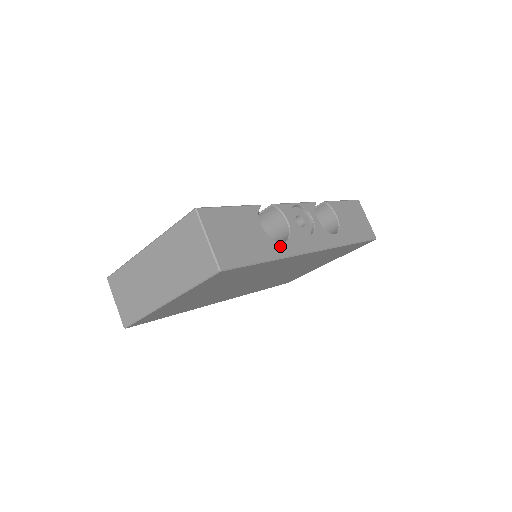
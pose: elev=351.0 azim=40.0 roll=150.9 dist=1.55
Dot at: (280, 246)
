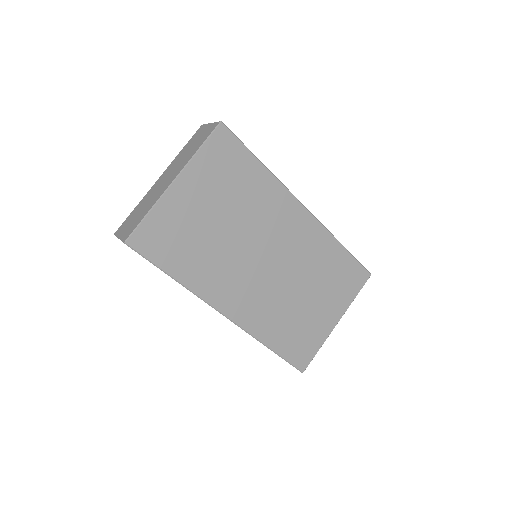
Dot at: occluded
